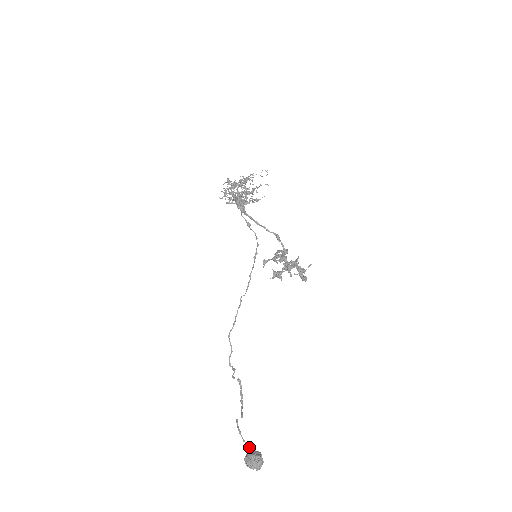
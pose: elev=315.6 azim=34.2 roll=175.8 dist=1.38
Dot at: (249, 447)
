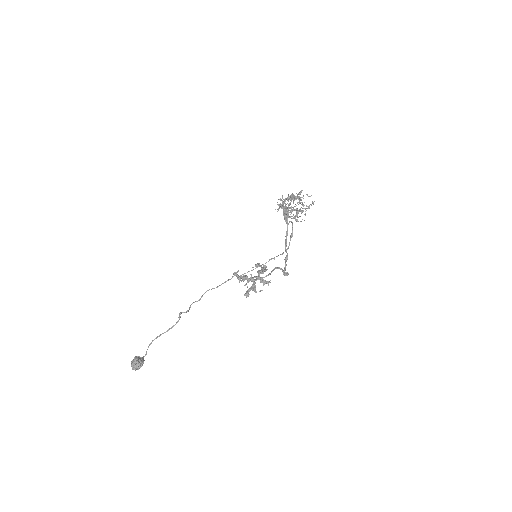
Dot at: (145, 355)
